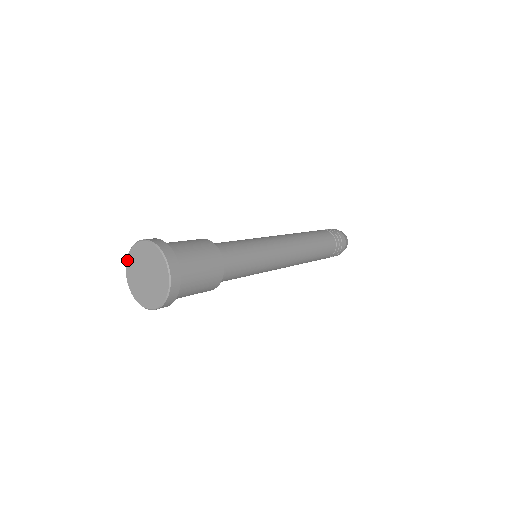
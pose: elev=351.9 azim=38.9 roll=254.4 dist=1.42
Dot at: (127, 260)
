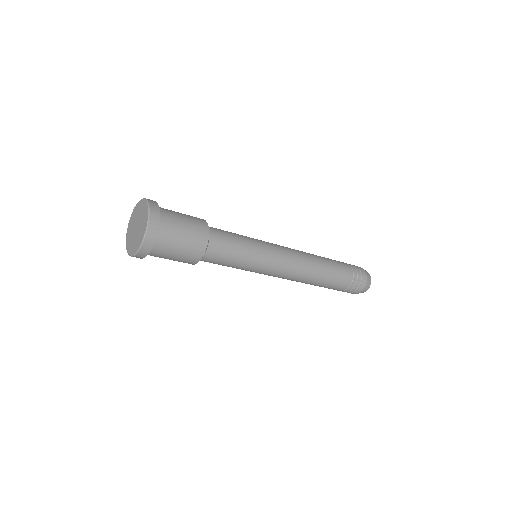
Dot at: (137, 204)
